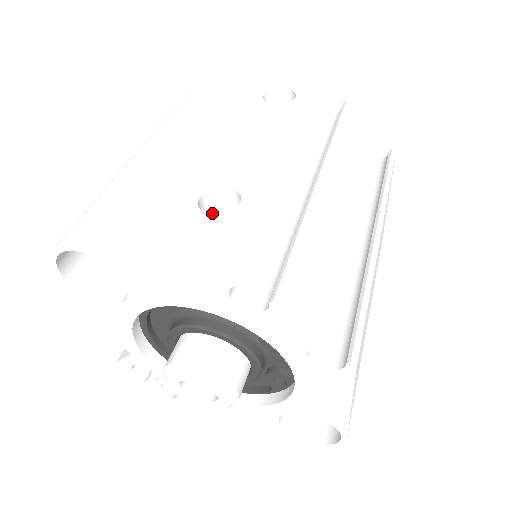
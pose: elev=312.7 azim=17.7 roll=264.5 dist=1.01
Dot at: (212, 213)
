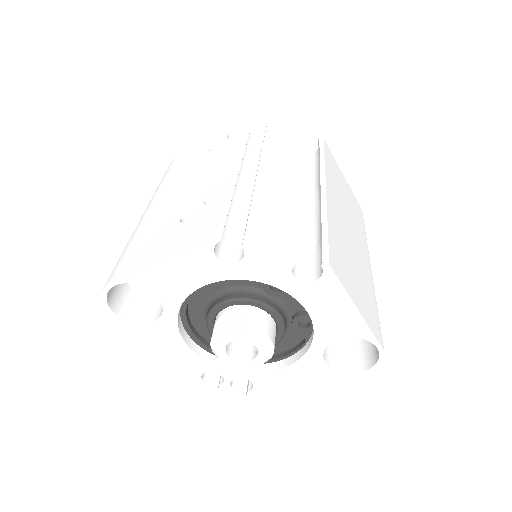
Dot at: occluded
